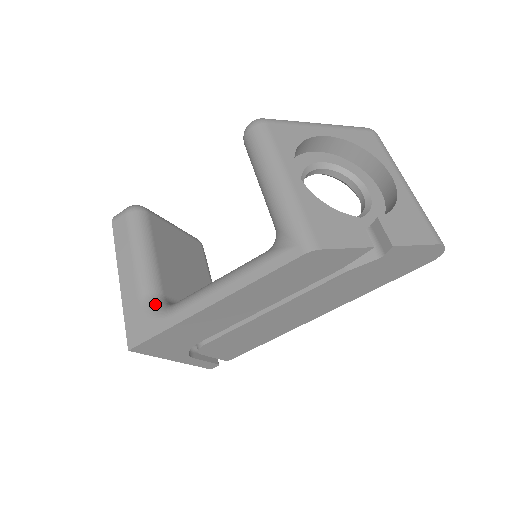
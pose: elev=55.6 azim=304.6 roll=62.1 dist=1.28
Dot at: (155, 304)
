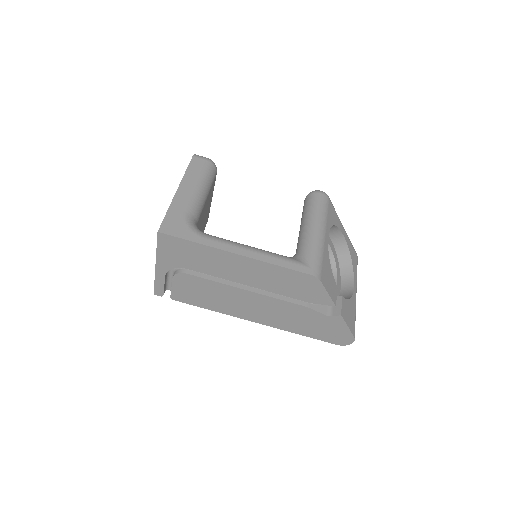
Dot at: (194, 223)
